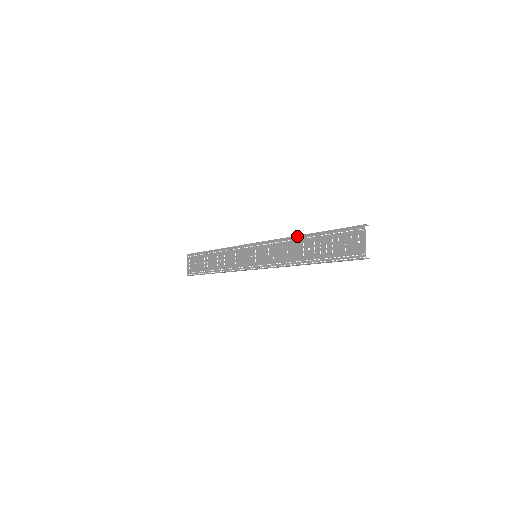
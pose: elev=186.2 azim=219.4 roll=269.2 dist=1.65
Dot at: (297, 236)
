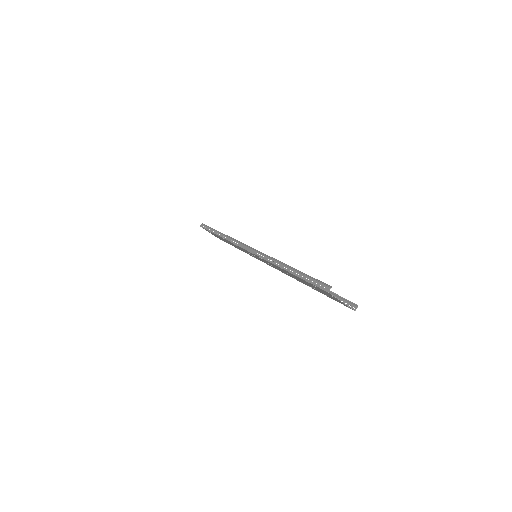
Dot at: (275, 265)
